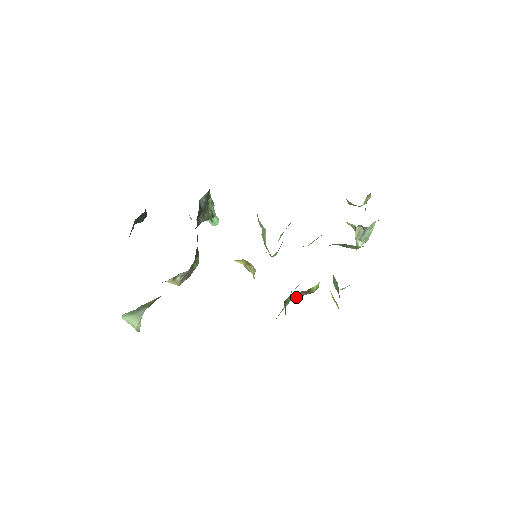
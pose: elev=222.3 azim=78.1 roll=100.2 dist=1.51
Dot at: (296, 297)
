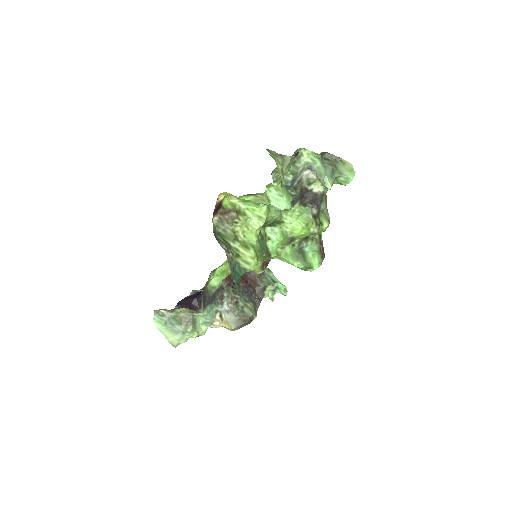
Dot at: (225, 225)
